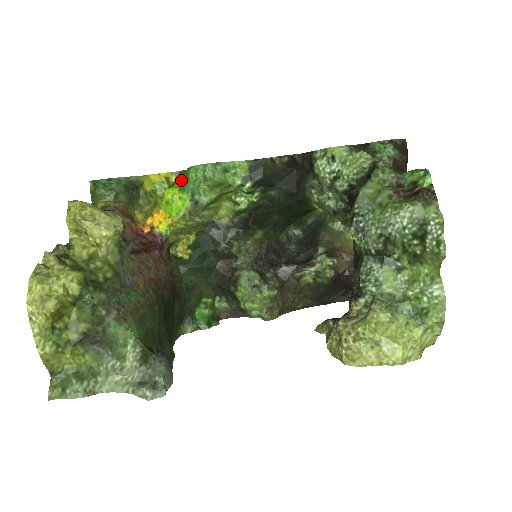
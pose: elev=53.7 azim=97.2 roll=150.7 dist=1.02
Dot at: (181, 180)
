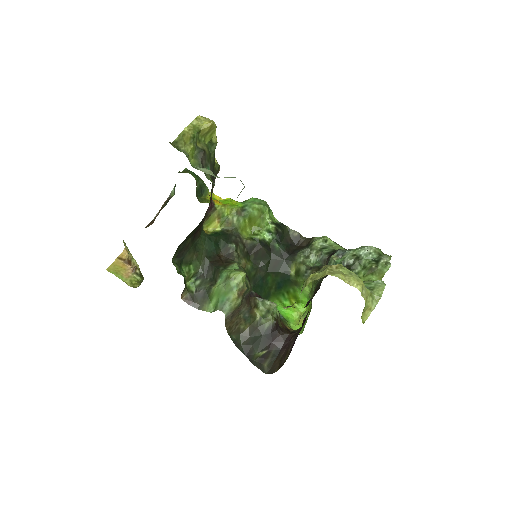
Dot at: occluded
